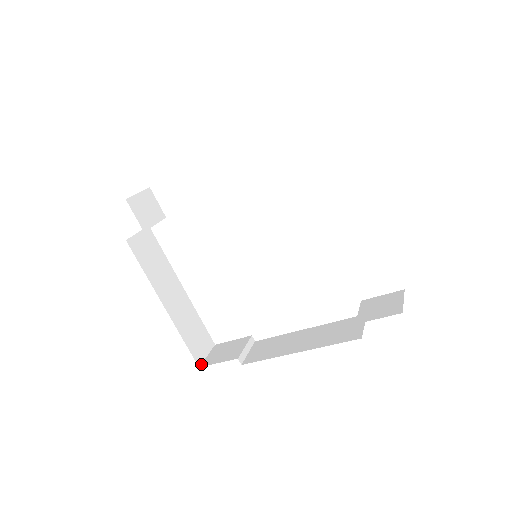
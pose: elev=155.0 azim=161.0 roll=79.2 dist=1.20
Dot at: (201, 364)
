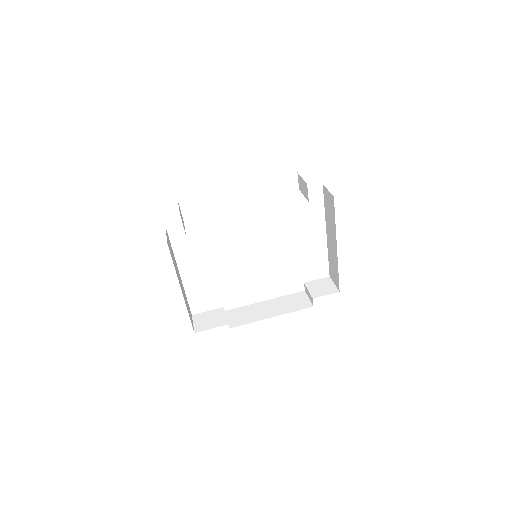
Dot at: (194, 330)
